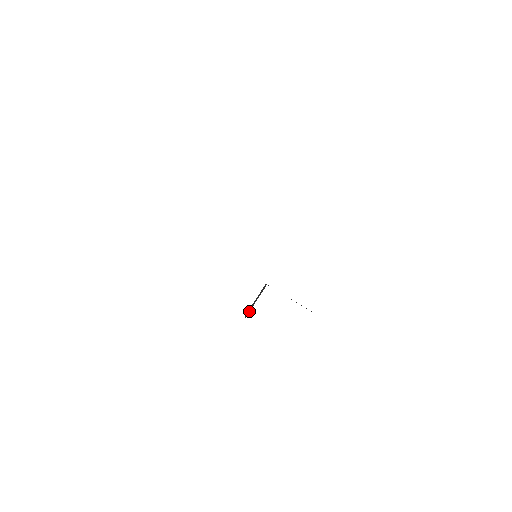
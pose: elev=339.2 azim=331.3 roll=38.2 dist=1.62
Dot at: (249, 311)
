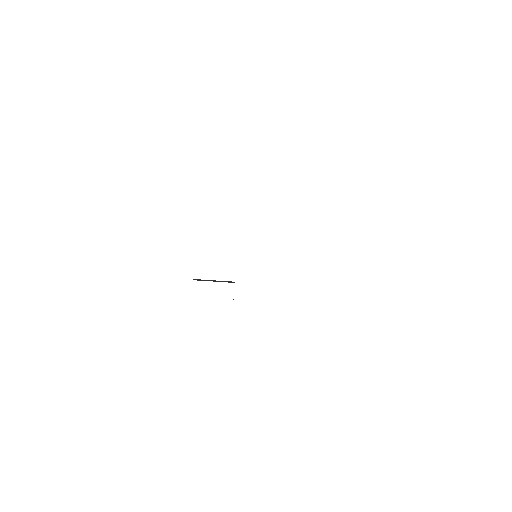
Dot at: (201, 280)
